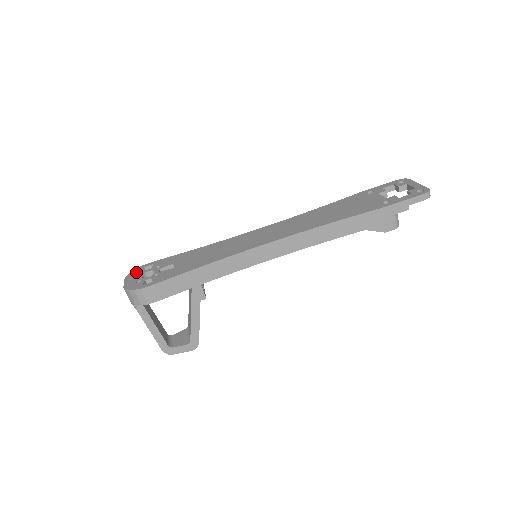
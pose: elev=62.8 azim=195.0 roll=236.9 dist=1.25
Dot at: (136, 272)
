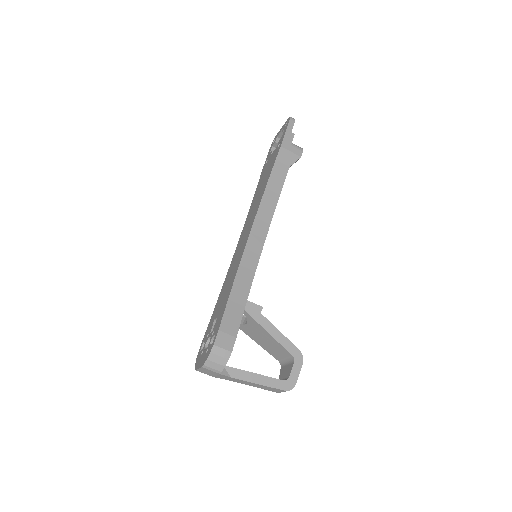
Dot at: (198, 359)
